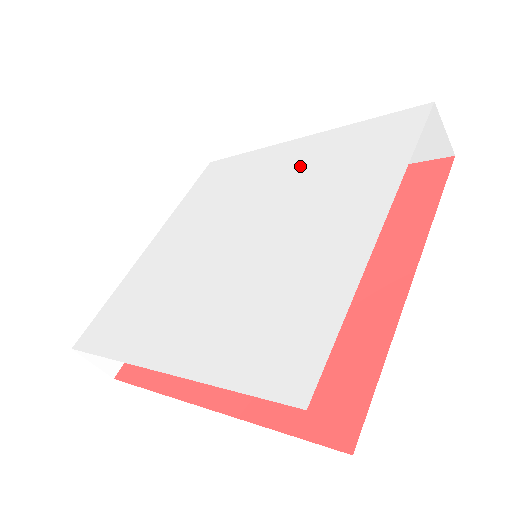
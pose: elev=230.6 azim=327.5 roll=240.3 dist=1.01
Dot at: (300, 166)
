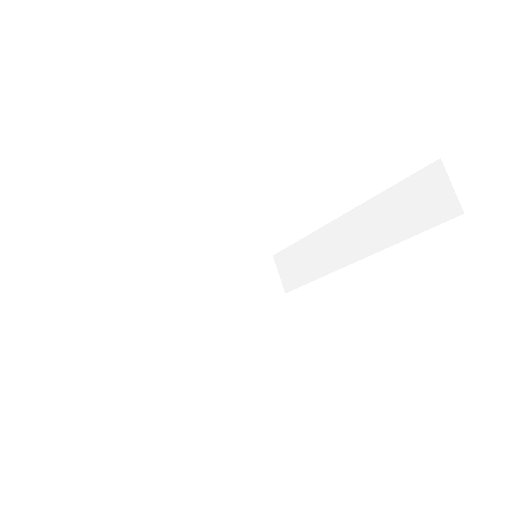
Dot at: occluded
